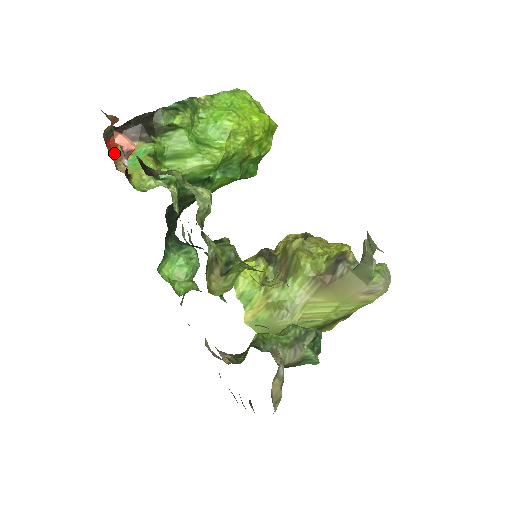
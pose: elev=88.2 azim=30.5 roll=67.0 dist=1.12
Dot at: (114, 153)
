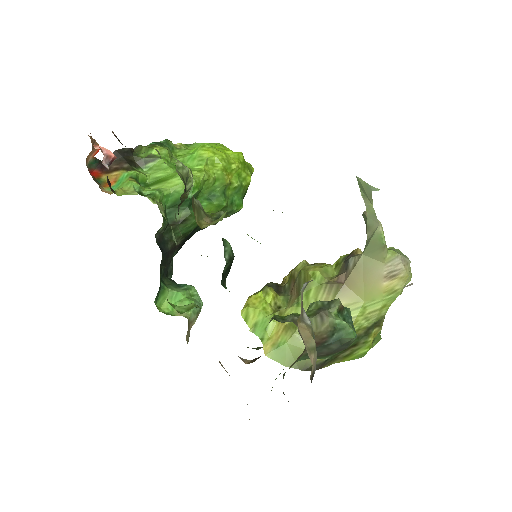
Dot at: (98, 181)
